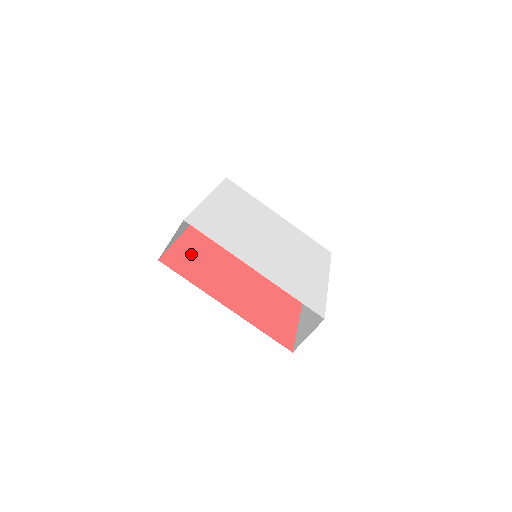
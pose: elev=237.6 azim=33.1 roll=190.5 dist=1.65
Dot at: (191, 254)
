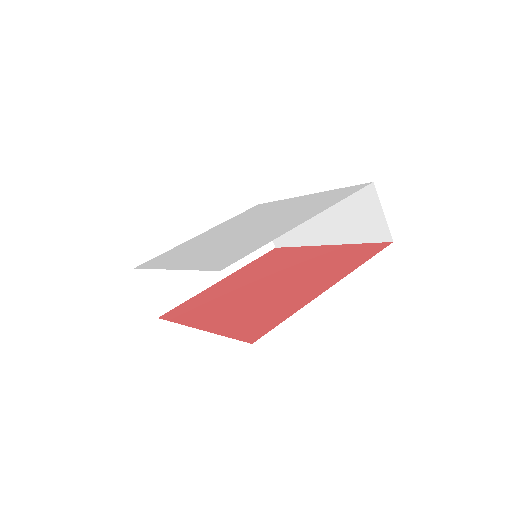
Dot at: (206, 297)
